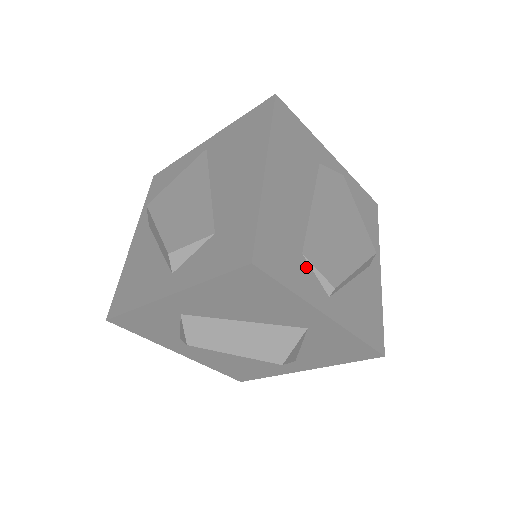
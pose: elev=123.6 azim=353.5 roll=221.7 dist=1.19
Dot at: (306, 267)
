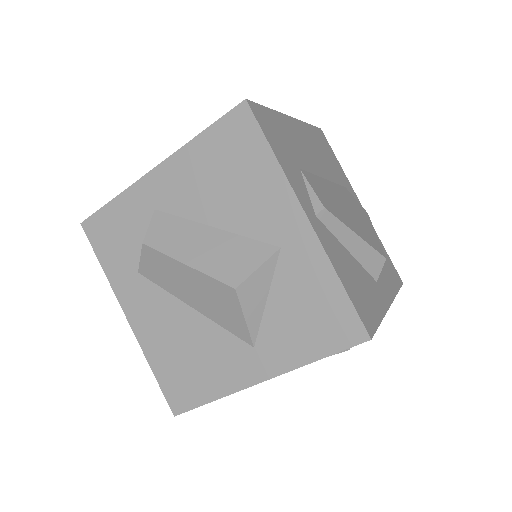
Dot at: (299, 176)
